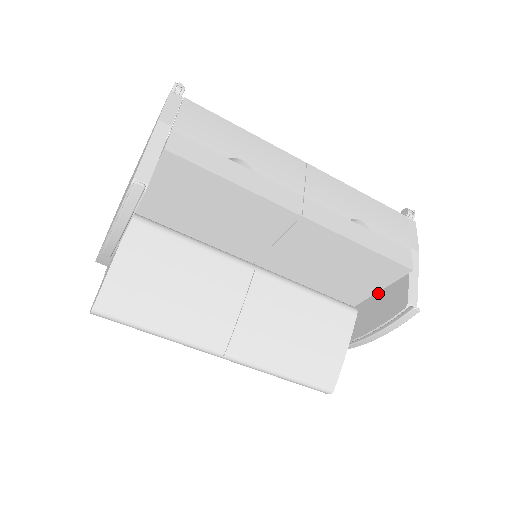
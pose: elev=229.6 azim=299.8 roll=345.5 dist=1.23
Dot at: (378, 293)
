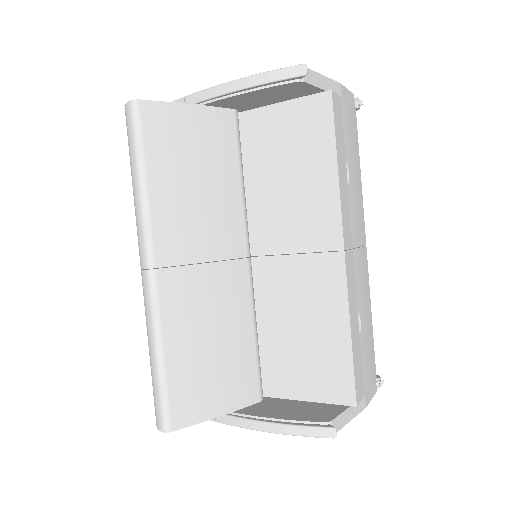
Dot at: (300, 401)
